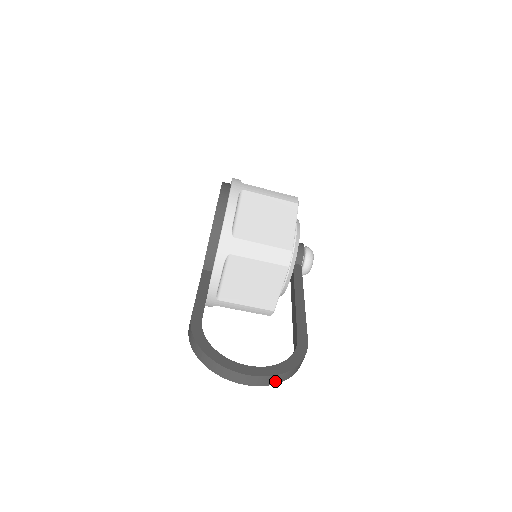
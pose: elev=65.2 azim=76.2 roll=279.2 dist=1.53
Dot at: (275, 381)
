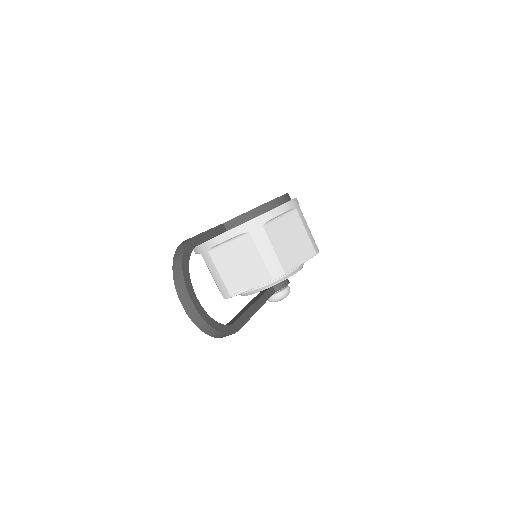
Dot at: (200, 325)
